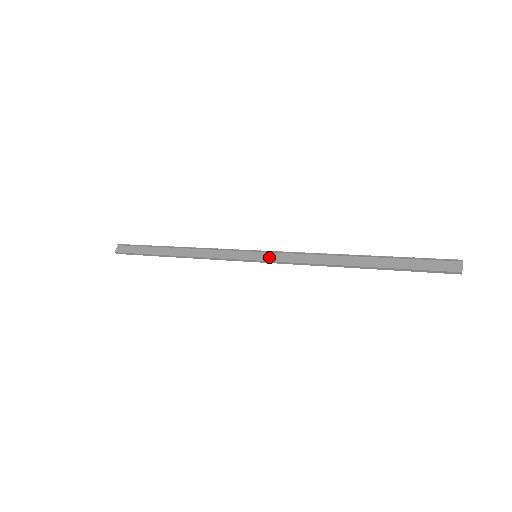
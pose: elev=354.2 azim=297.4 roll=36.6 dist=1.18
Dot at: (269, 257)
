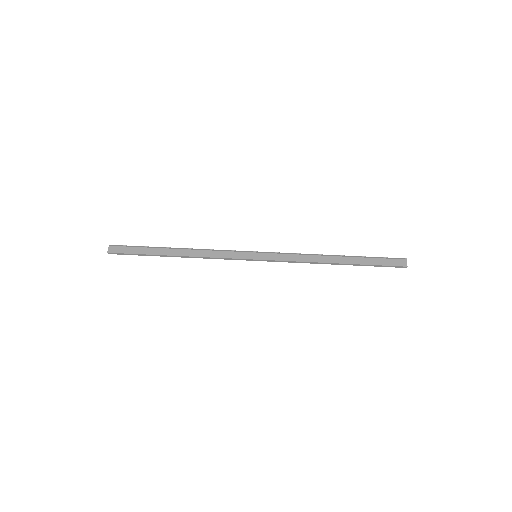
Dot at: (268, 257)
